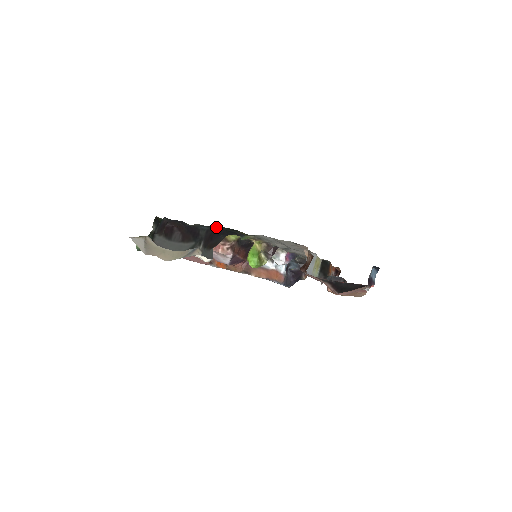
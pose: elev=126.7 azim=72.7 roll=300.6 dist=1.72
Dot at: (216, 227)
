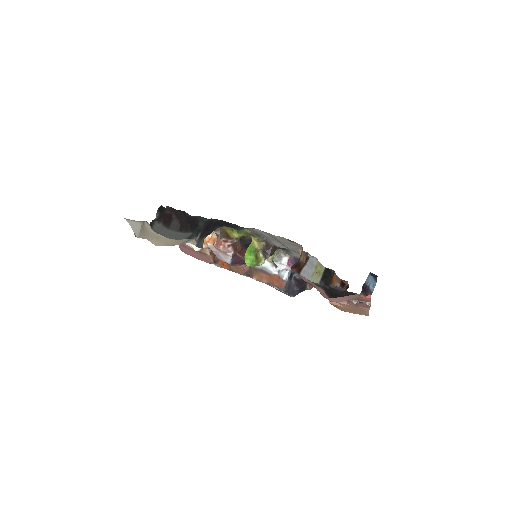
Dot at: (215, 219)
